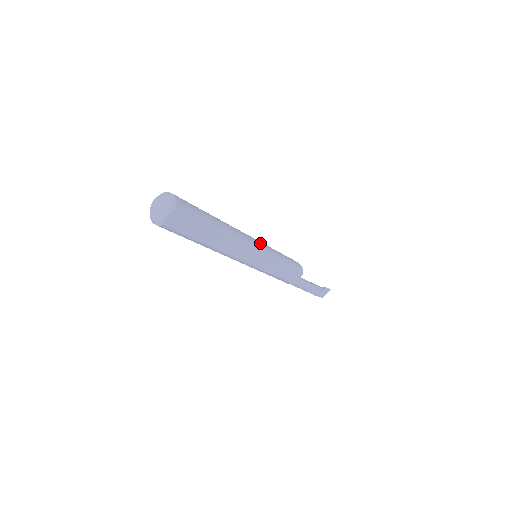
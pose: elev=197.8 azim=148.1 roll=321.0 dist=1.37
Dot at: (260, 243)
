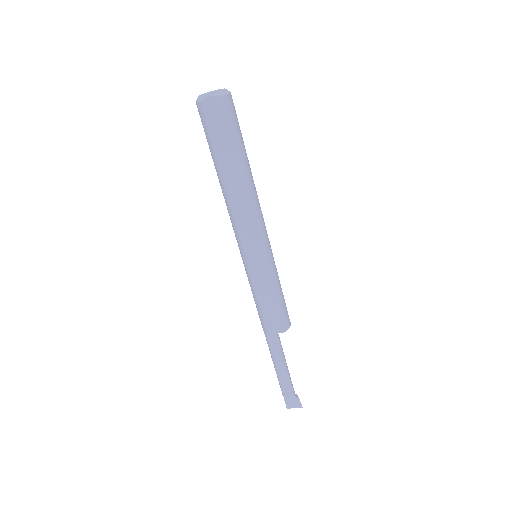
Dot at: (269, 241)
